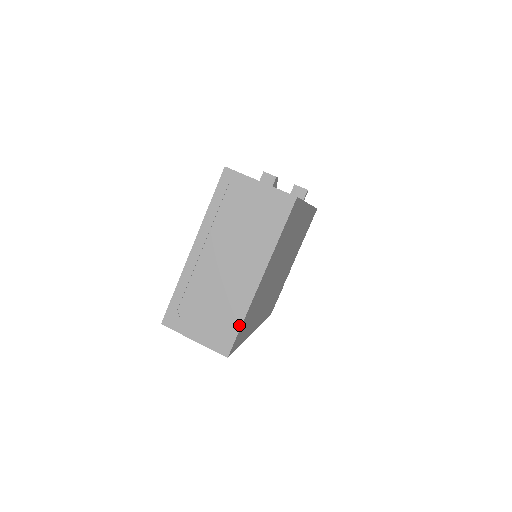
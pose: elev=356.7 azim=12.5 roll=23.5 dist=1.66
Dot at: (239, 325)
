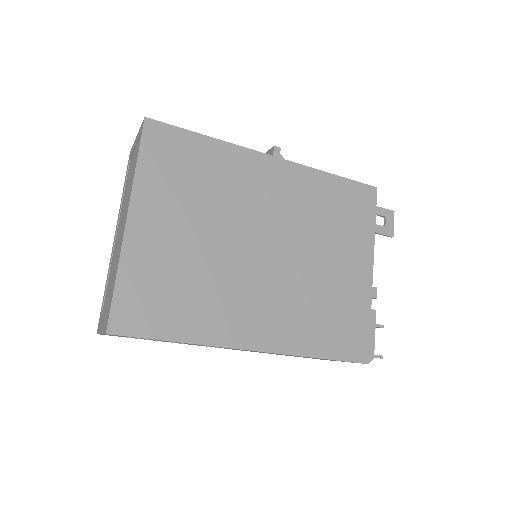
Dot at: (114, 285)
